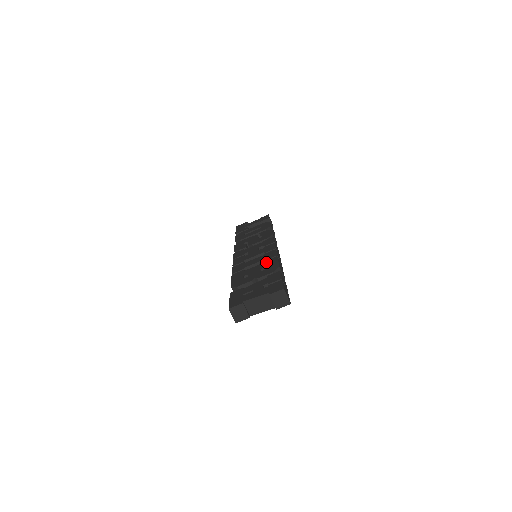
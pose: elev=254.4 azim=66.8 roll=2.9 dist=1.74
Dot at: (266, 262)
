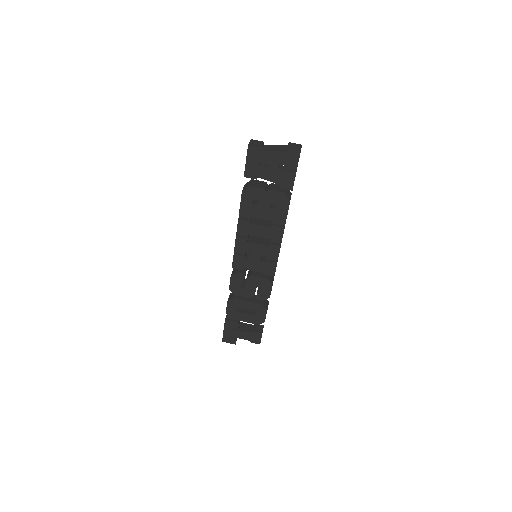
Dot at: occluded
